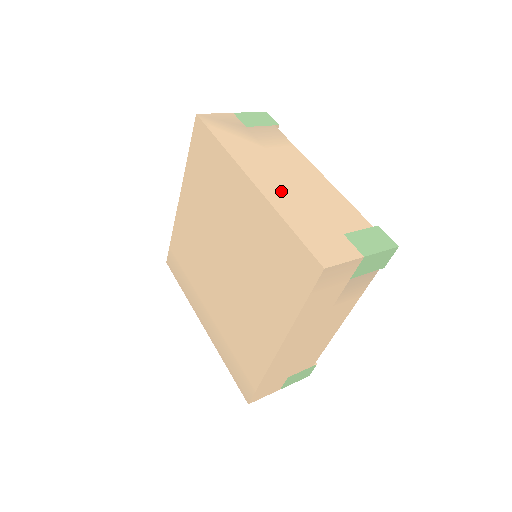
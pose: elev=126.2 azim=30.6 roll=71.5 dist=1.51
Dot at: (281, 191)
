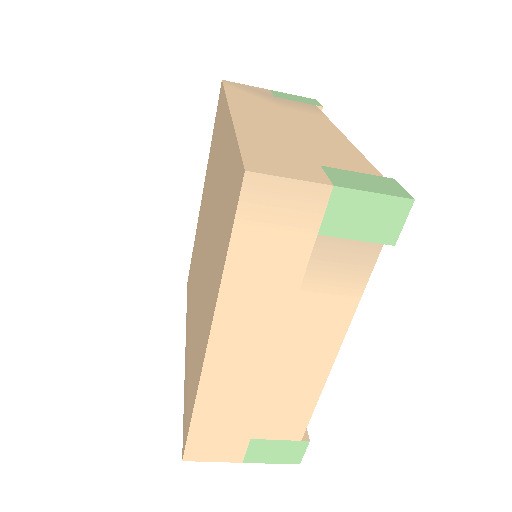
Dot at: (263, 124)
